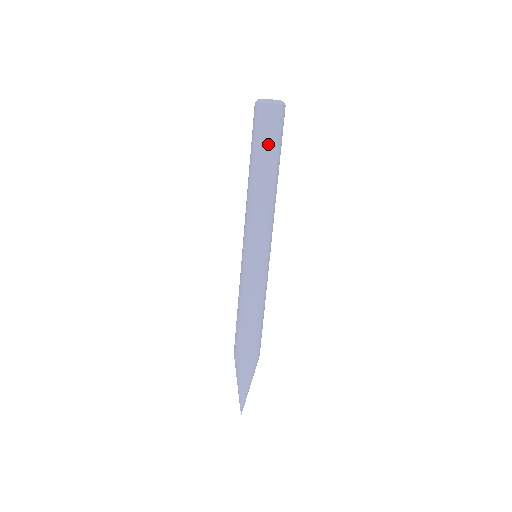
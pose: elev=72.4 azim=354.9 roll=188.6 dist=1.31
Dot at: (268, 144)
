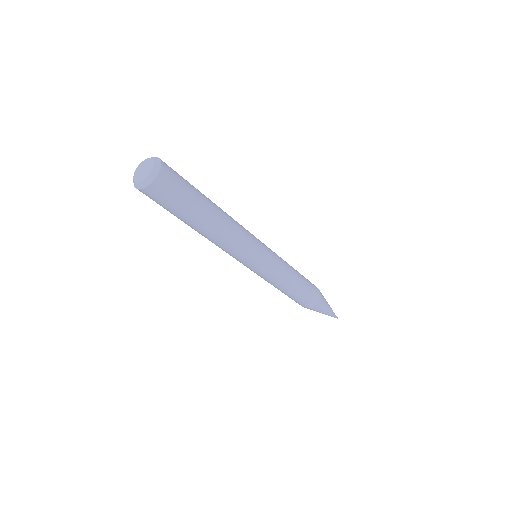
Dot at: (177, 212)
